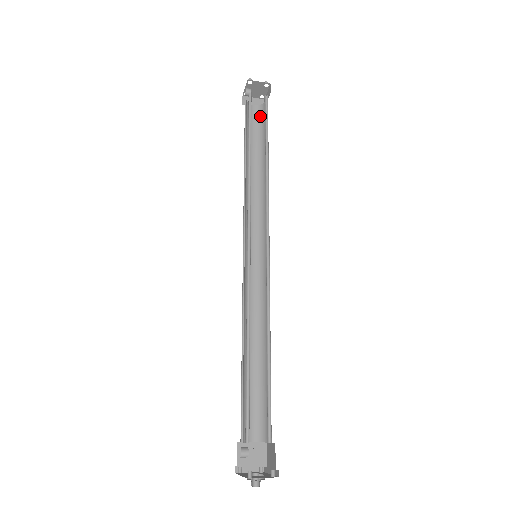
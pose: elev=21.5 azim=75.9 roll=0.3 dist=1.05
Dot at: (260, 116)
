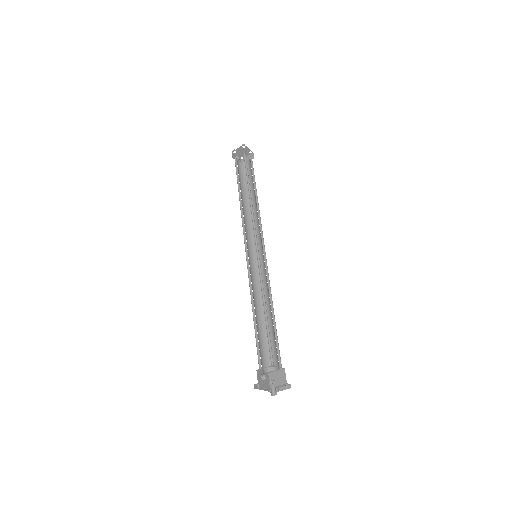
Dot at: (250, 166)
